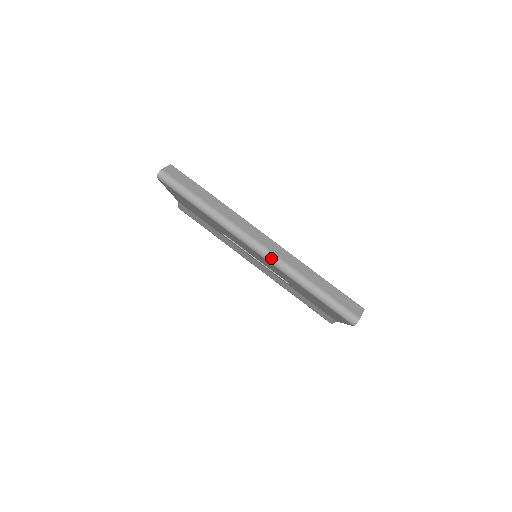
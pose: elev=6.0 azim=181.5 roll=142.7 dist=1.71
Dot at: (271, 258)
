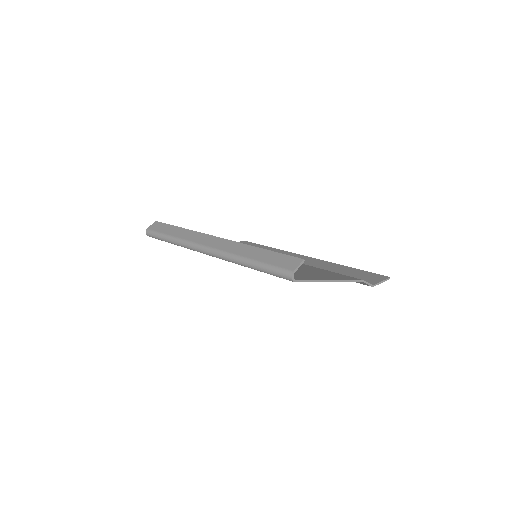
Dot at: (217, 255)
